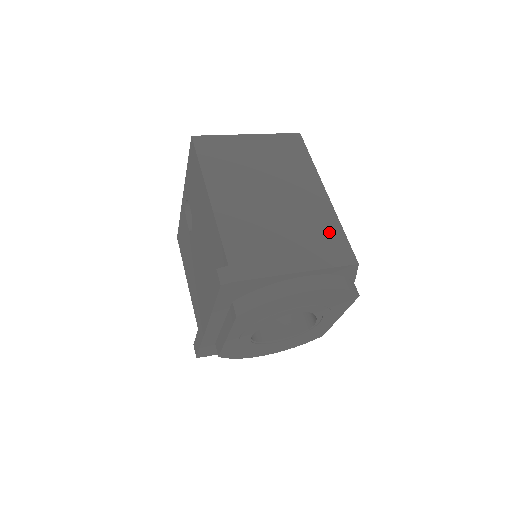
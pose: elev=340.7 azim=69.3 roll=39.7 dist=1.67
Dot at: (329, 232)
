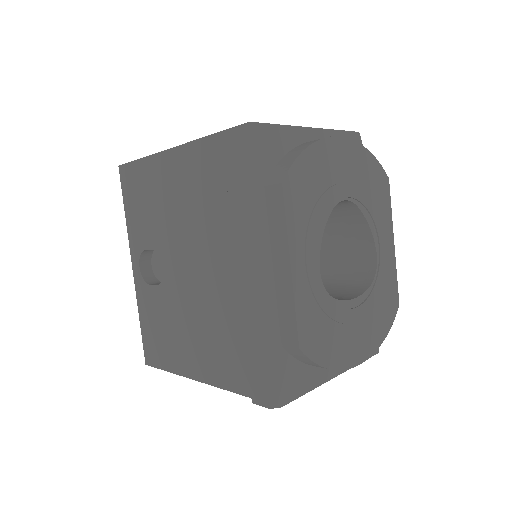
Dot at: occluded
